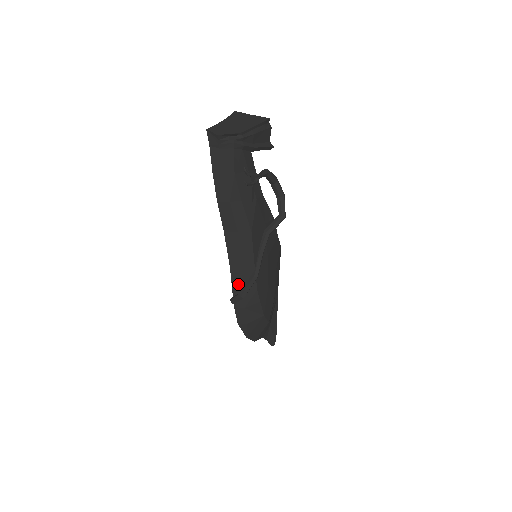
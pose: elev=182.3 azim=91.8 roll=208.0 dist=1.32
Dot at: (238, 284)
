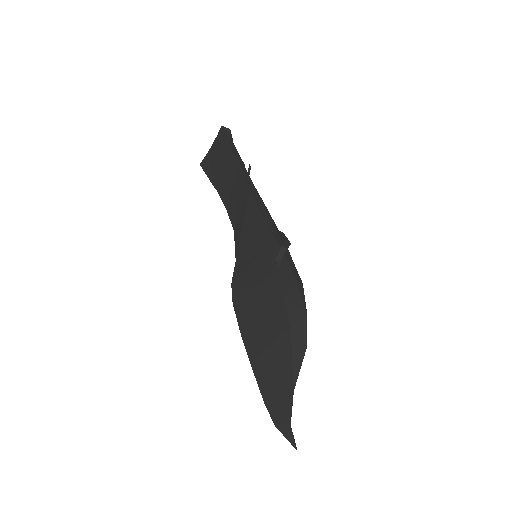
Dot at: (277, 236)
